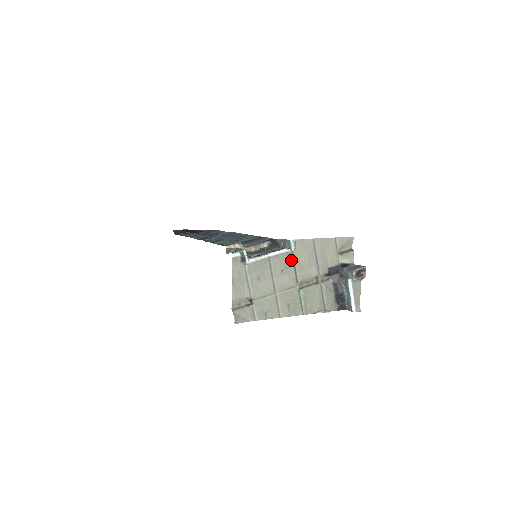
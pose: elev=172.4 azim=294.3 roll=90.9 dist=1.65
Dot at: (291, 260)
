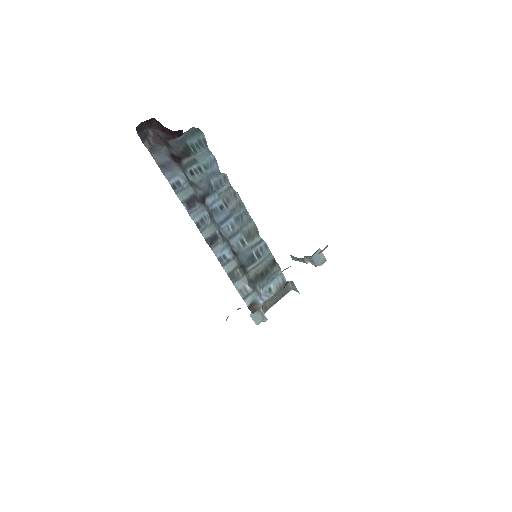
Dot at: occluded
